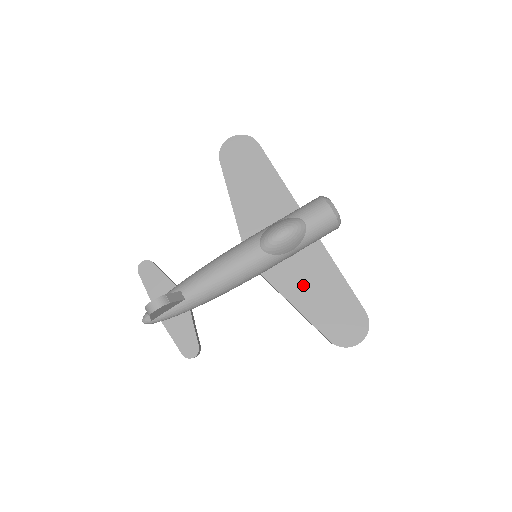
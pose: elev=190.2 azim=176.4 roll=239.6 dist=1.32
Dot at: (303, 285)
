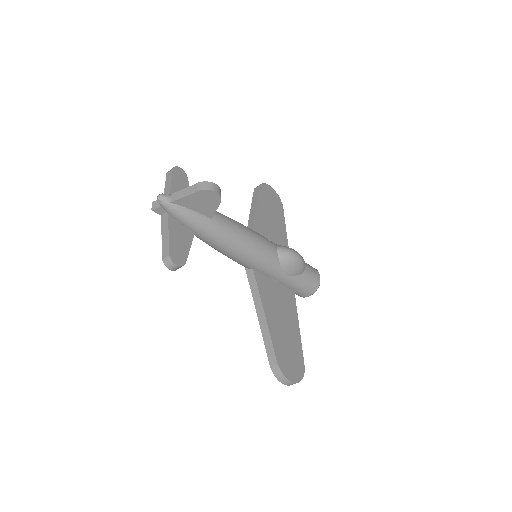
Dot at: (275, 306)
